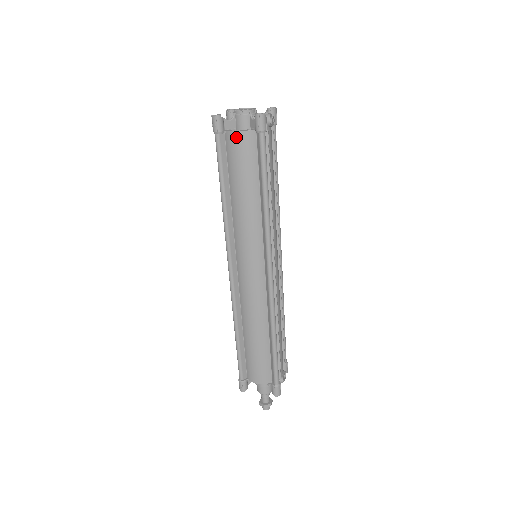
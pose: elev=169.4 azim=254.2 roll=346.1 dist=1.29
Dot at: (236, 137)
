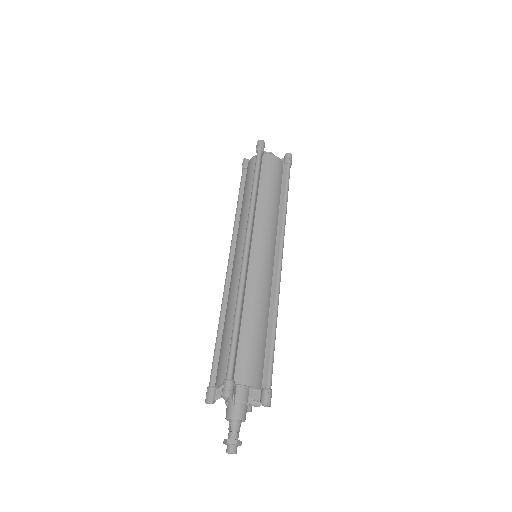
Dot at: (273, 158)
